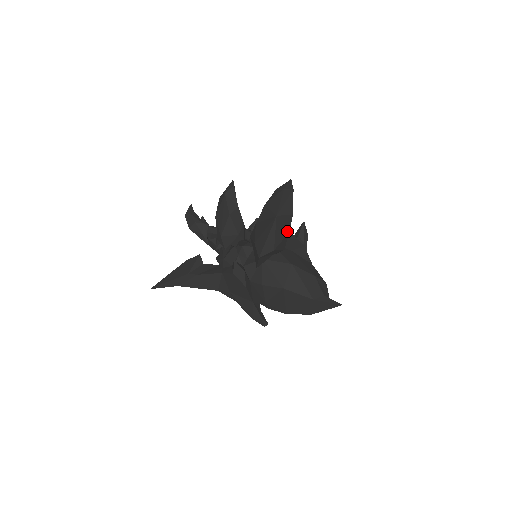
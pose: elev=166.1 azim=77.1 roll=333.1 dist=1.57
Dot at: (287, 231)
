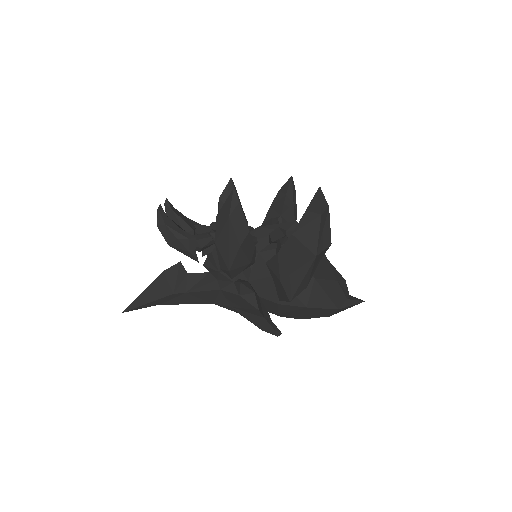
Dot at: (320, 259)
